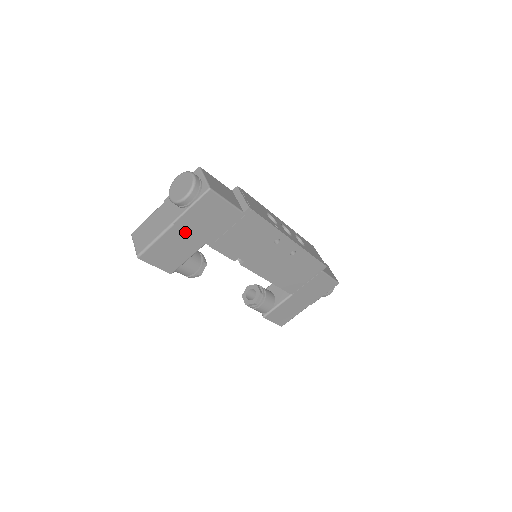
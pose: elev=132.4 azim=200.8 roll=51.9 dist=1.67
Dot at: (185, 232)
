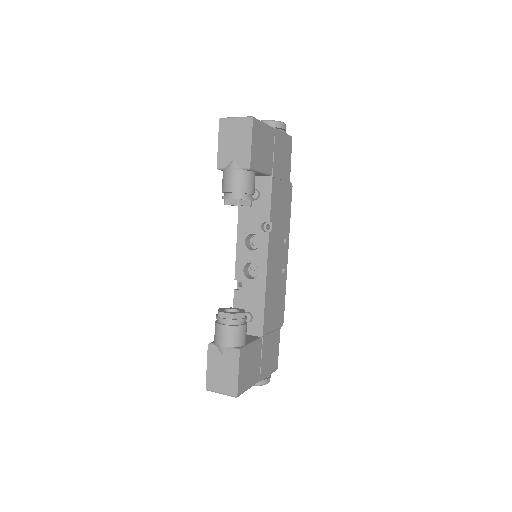
Dot at: (273, 145)
